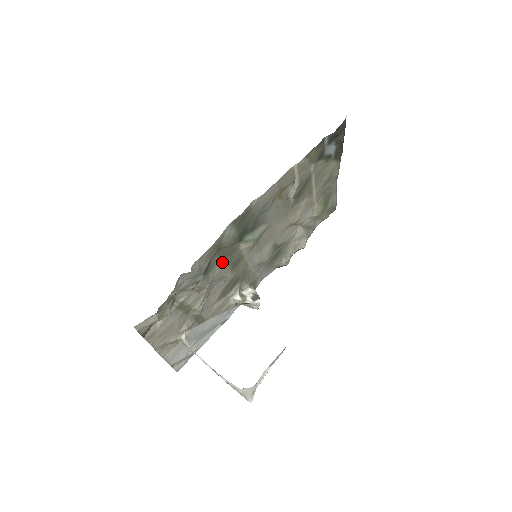
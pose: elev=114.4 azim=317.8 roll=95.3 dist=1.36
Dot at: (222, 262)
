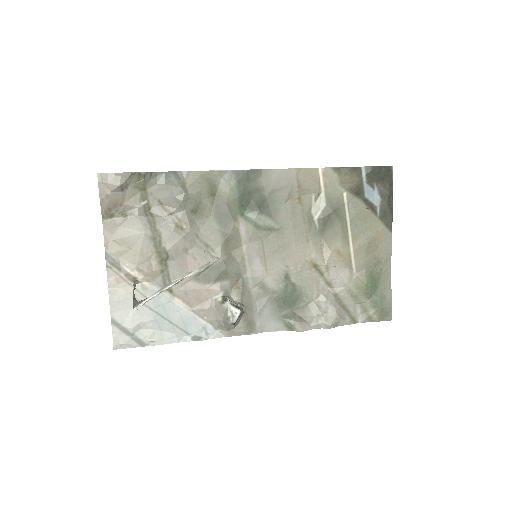
Dot at: (214, 221)
